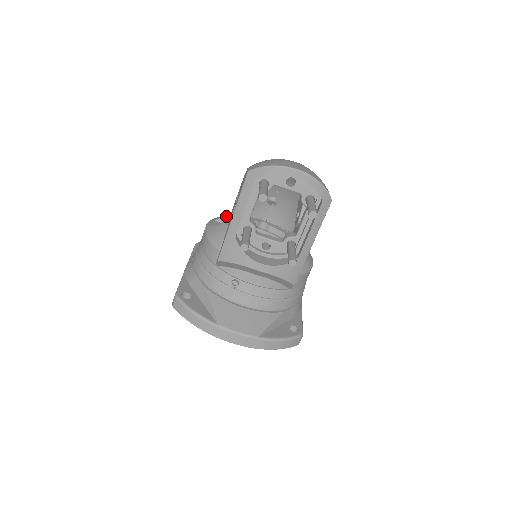
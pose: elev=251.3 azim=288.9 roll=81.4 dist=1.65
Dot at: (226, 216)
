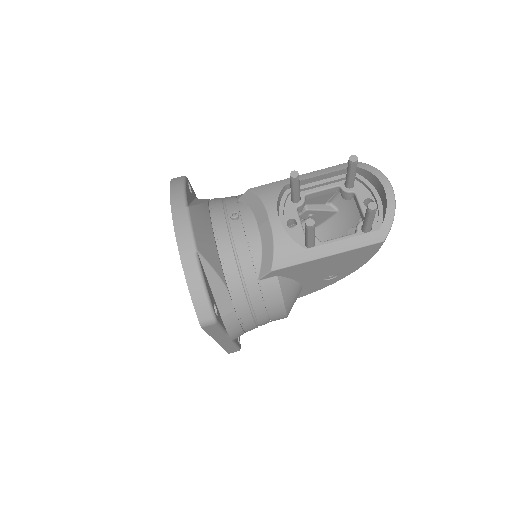
Dot at: occluded
